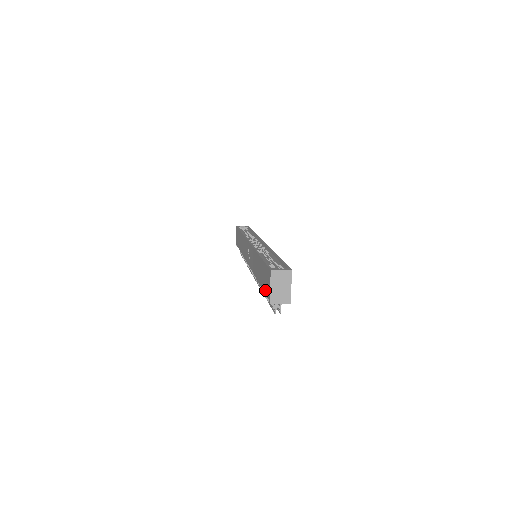
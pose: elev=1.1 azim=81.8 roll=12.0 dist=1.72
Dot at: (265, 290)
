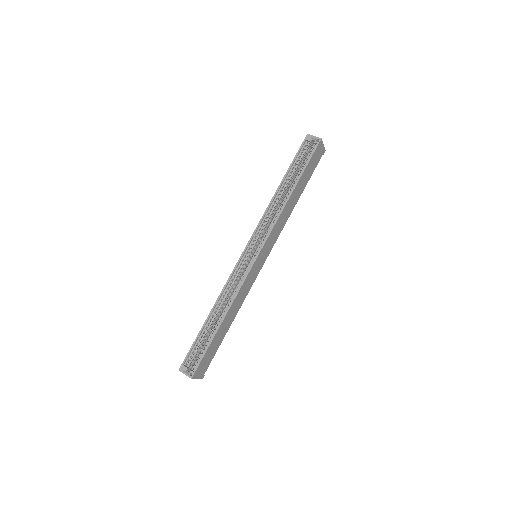
Dot at: occluded
